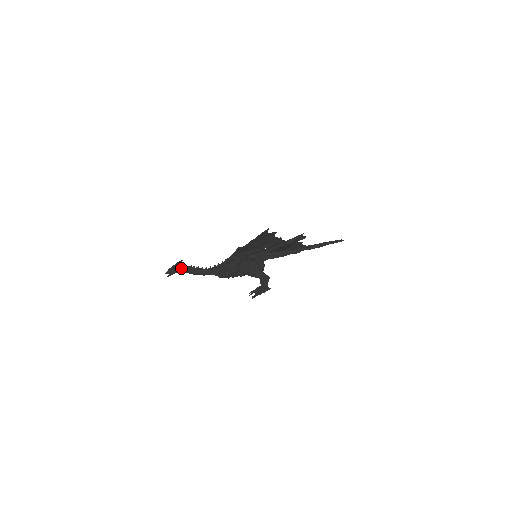
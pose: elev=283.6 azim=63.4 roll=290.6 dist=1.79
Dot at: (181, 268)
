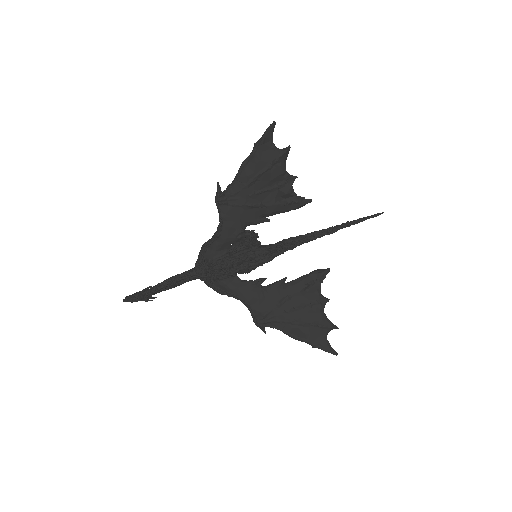
Dot at: occluded
